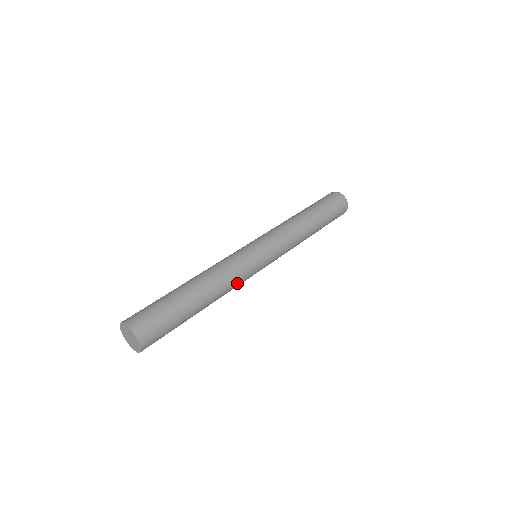
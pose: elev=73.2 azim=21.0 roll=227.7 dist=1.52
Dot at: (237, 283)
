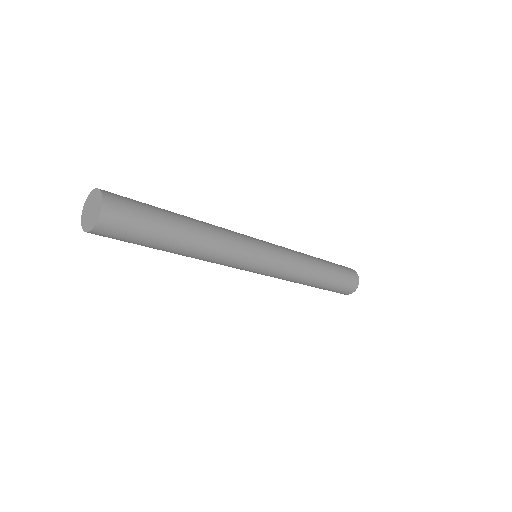
Dot at: (222, 262)
